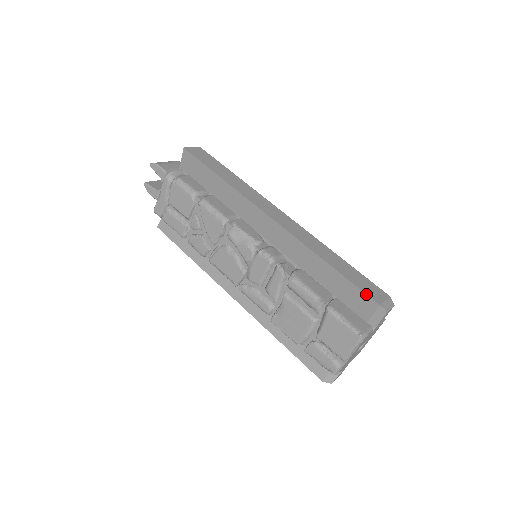
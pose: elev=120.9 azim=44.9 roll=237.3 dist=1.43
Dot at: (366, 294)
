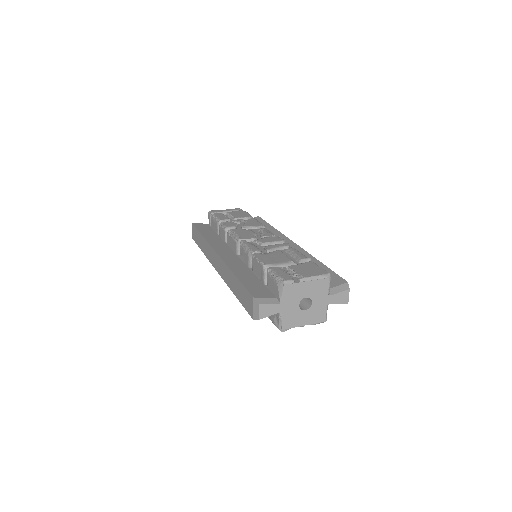
Dot at: (341, 277)
